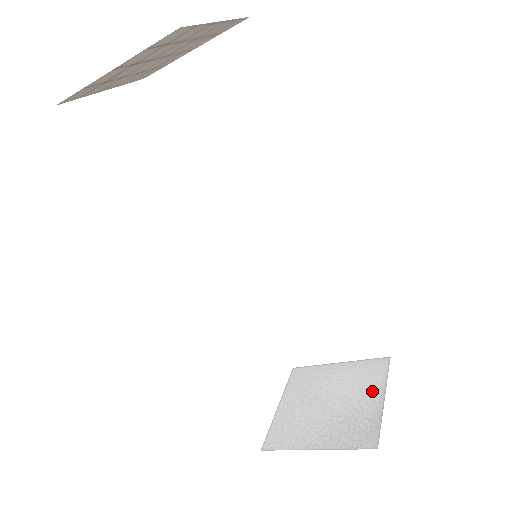
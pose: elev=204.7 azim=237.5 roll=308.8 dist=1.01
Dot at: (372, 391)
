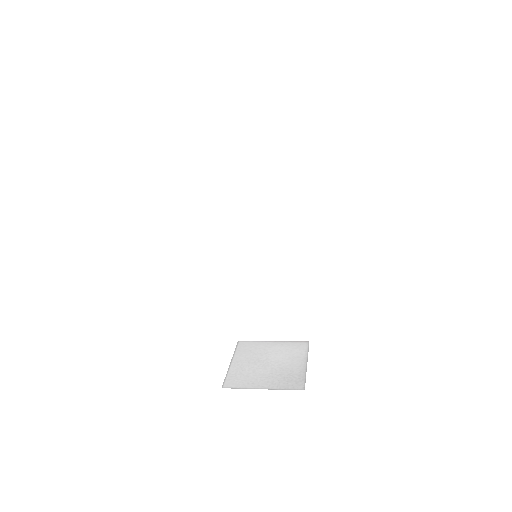
Dot at: (298, 359)
